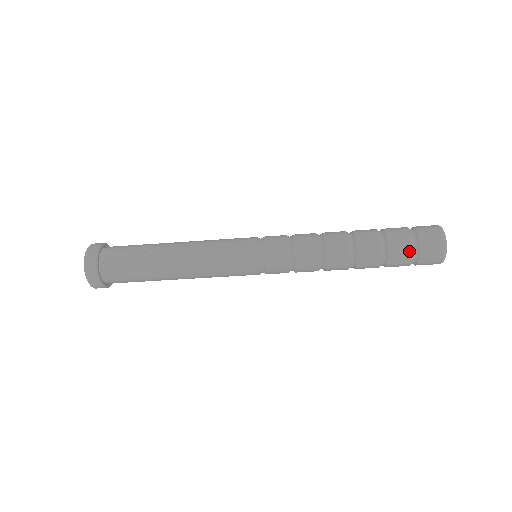
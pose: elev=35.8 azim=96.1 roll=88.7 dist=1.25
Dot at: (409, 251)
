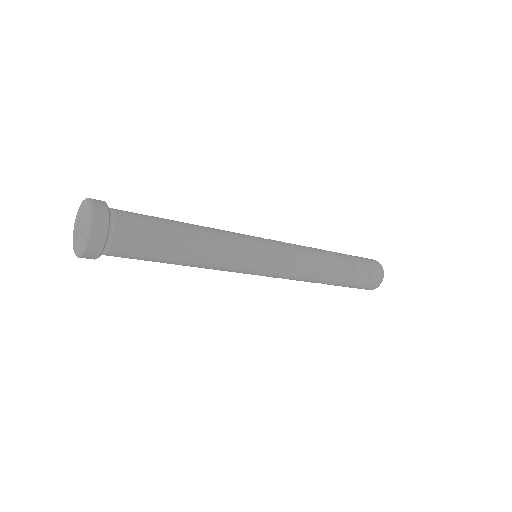
Dot at: (366, 268)
